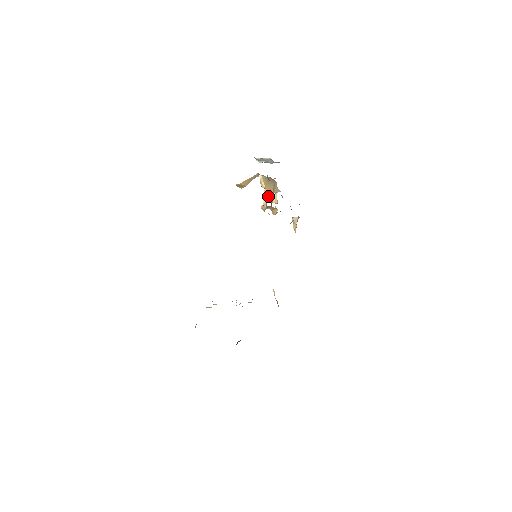
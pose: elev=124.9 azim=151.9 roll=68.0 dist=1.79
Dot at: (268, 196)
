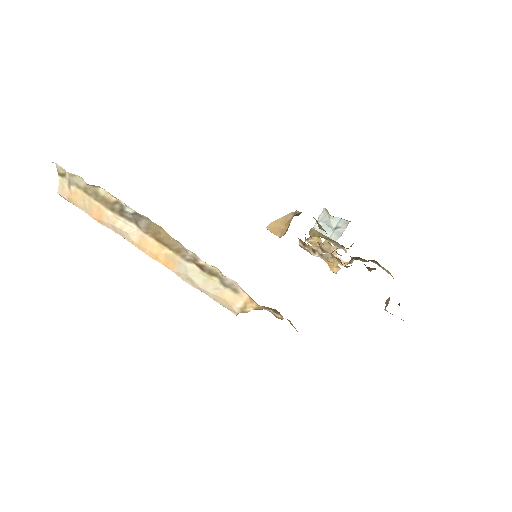
Dot at: (314, 237)
